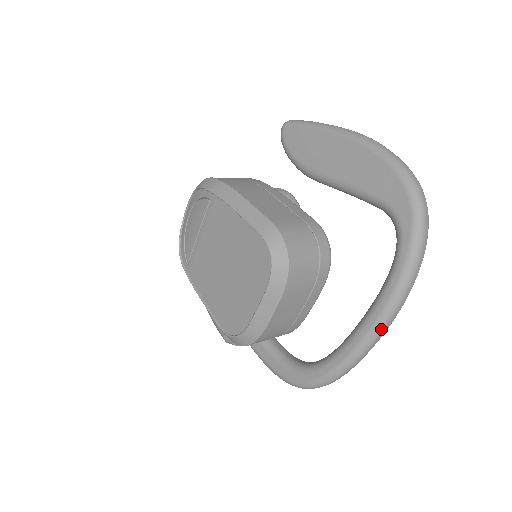
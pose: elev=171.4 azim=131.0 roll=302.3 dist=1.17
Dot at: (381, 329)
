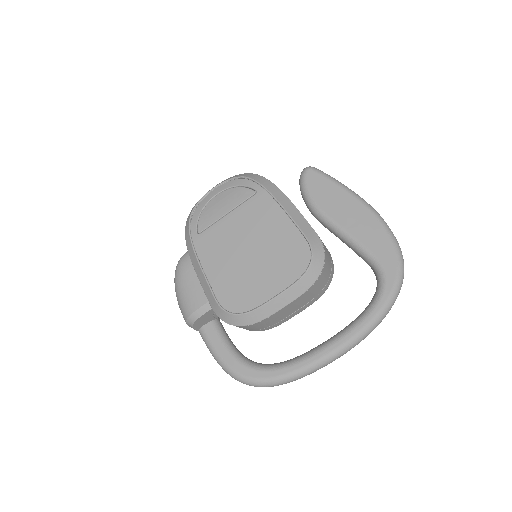
Dot at: (344, 352)
